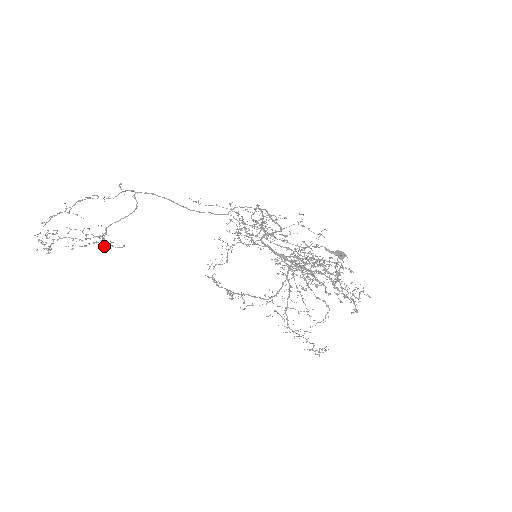
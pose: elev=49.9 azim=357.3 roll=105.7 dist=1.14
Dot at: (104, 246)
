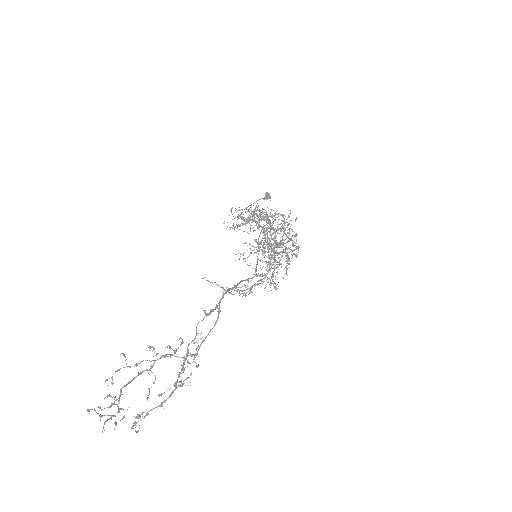
Dot at: (188, 363)
